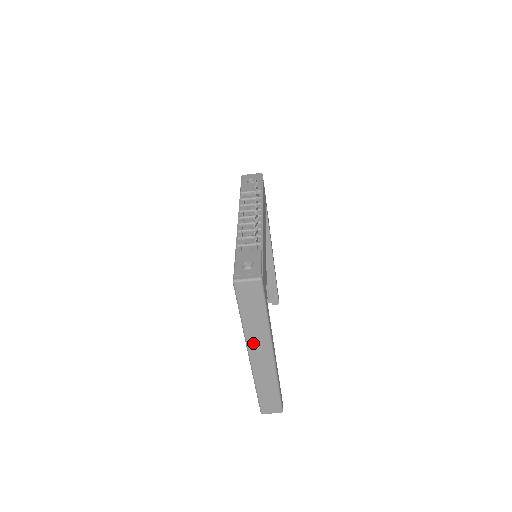
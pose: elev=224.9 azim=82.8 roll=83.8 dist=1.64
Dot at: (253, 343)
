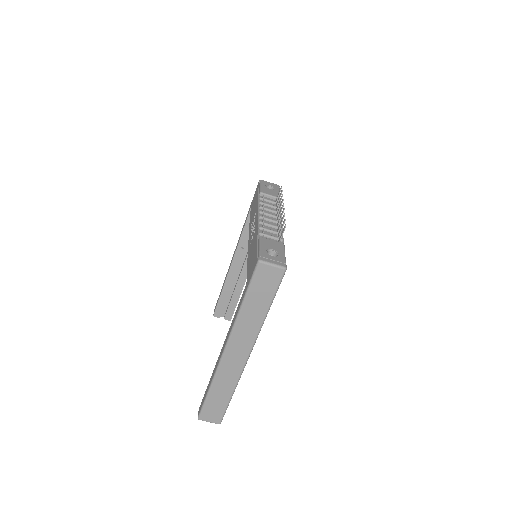
Dot at: (238, 335)
